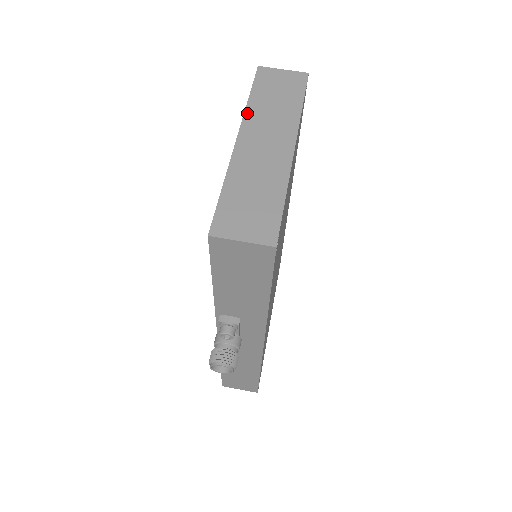
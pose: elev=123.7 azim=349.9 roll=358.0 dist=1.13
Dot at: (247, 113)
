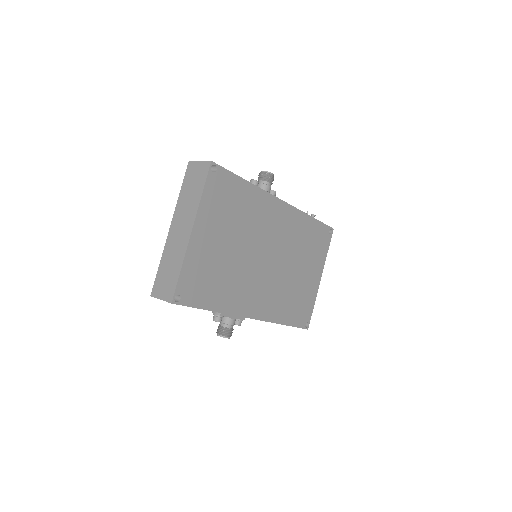
Dot at: (177, 206)
